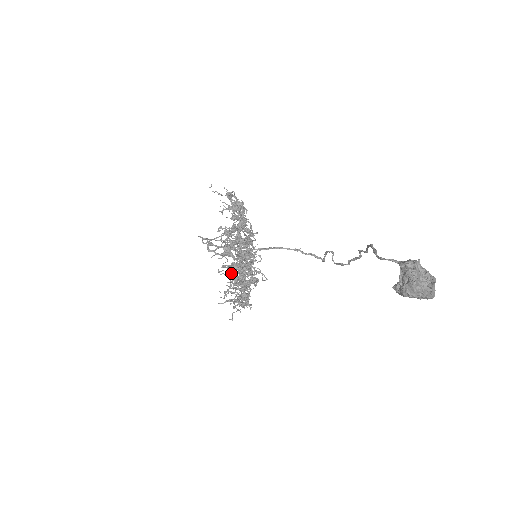
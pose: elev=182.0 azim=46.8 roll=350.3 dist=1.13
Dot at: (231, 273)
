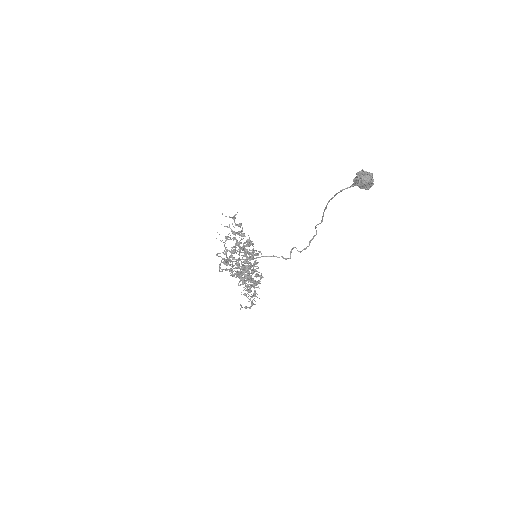
Dot at: (255, 254)
